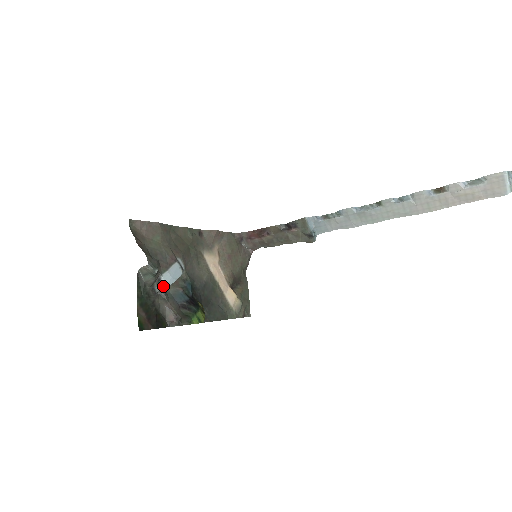
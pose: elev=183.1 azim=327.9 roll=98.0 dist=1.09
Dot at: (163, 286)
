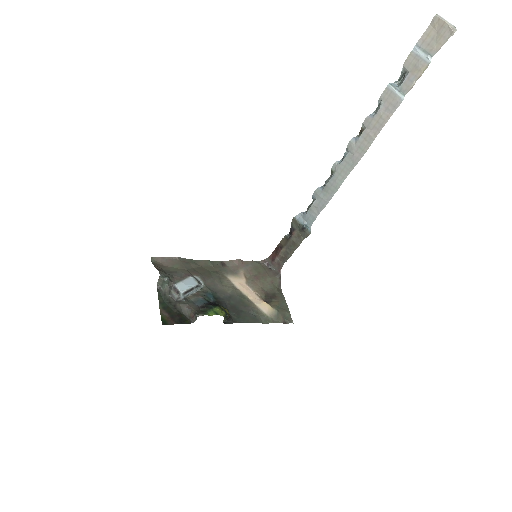
Dot at: (179, 292)
